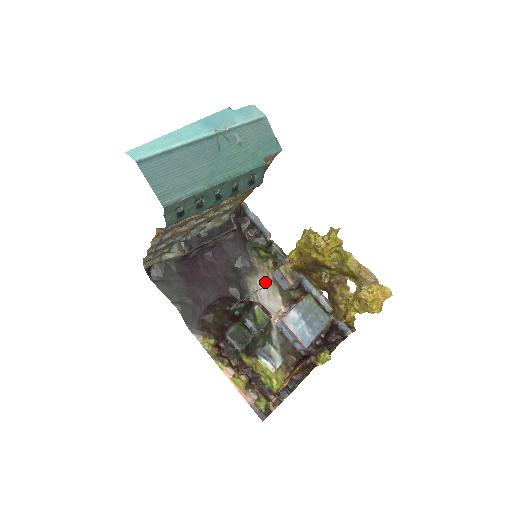
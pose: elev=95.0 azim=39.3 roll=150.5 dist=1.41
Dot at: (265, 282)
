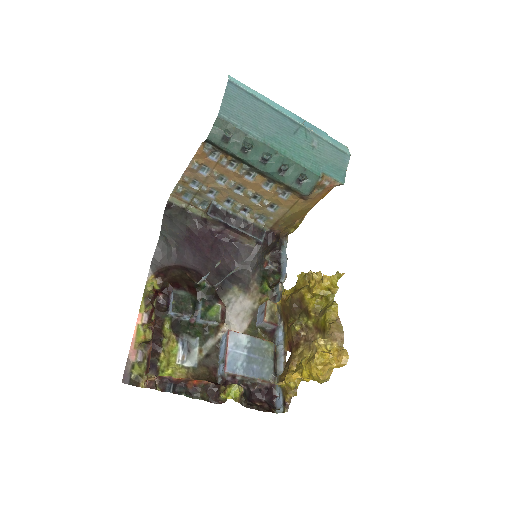
Dot at: (246, 304)
